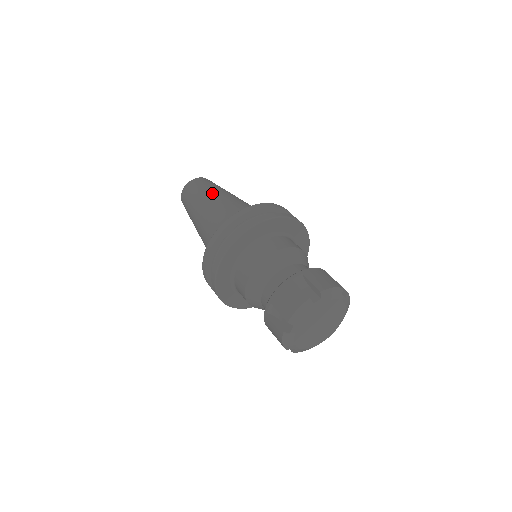
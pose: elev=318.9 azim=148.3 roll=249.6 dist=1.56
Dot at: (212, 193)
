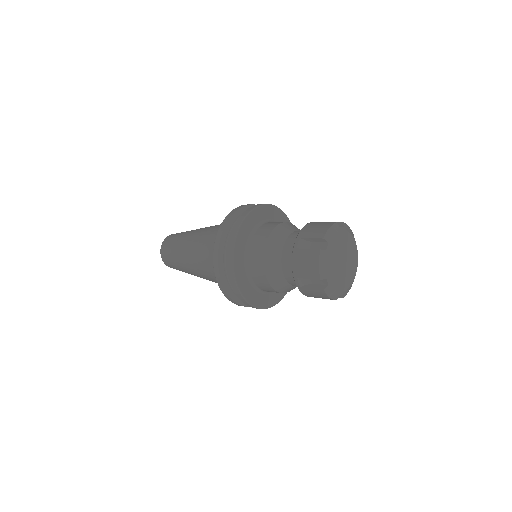
Dot at: (185, 241)
